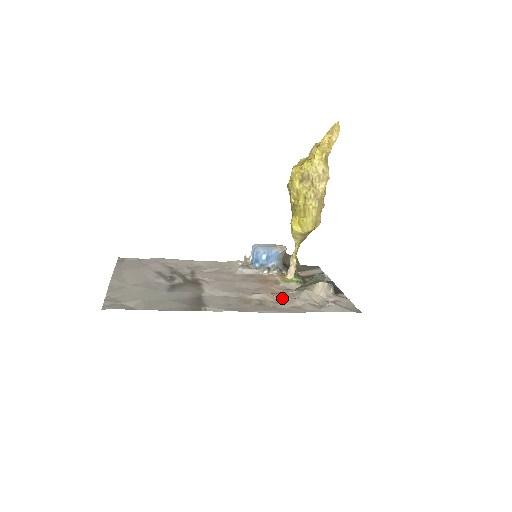
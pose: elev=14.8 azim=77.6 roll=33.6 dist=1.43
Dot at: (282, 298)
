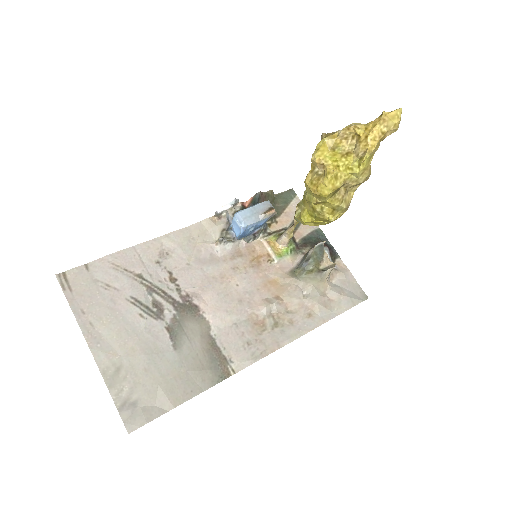
Dot at: (292, 302)
